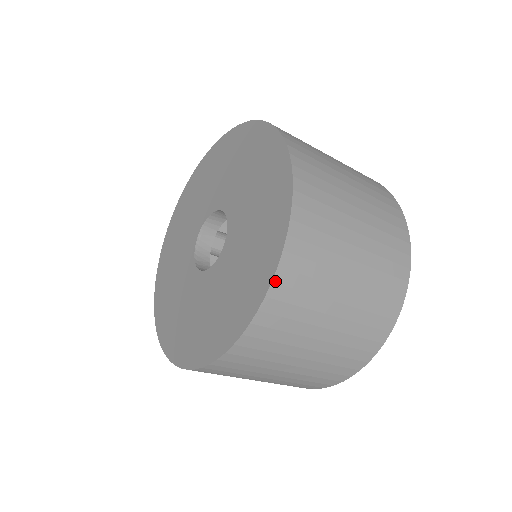
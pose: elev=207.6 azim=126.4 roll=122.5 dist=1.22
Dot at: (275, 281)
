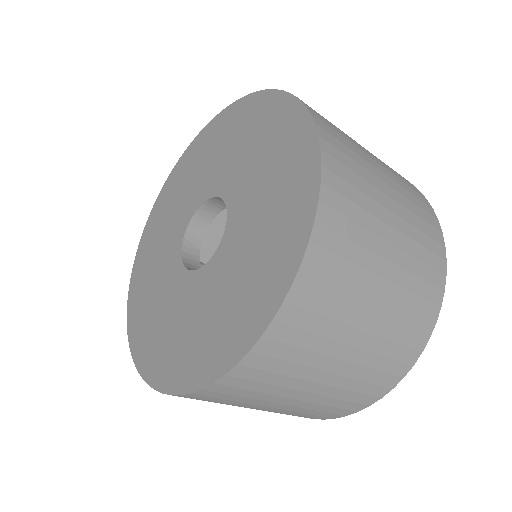
Dot at: (206, 389)
